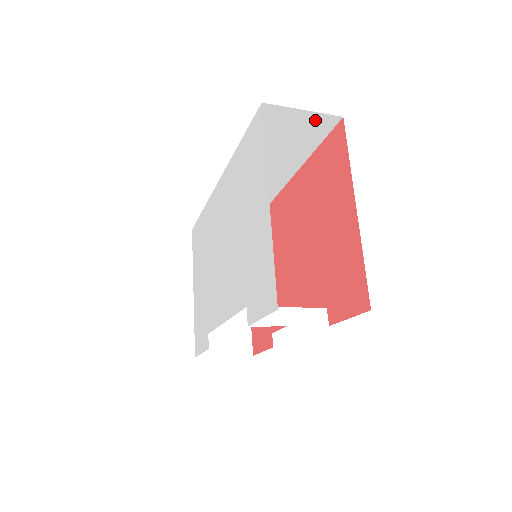
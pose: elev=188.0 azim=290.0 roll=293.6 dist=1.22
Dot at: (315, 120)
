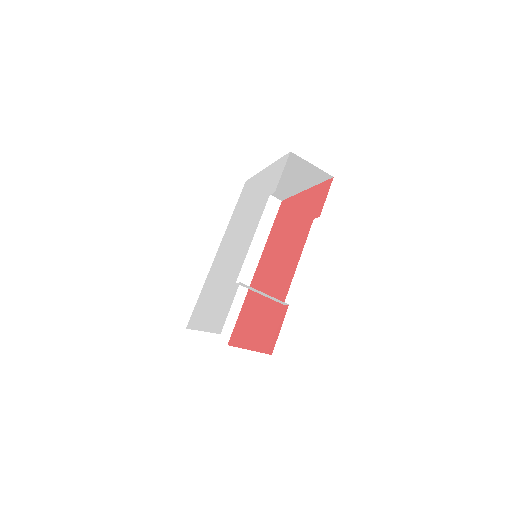
Dot at: (269, 201)
